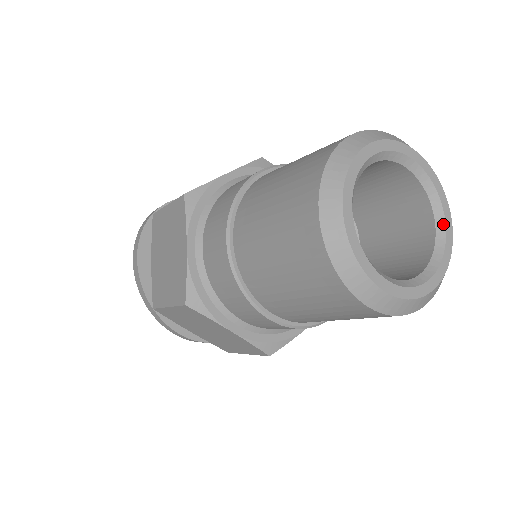
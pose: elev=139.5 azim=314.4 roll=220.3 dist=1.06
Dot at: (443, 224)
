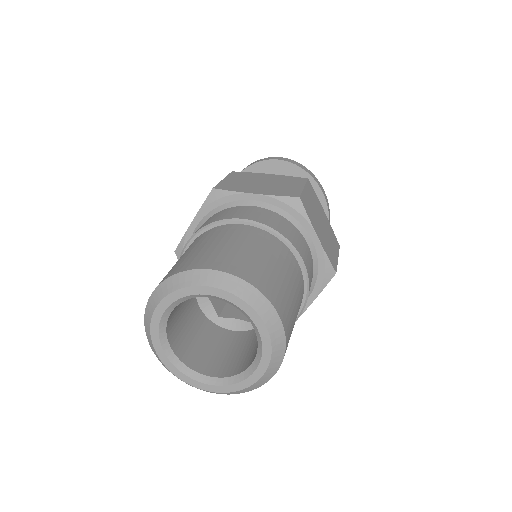
Dot at: (253, 370)
